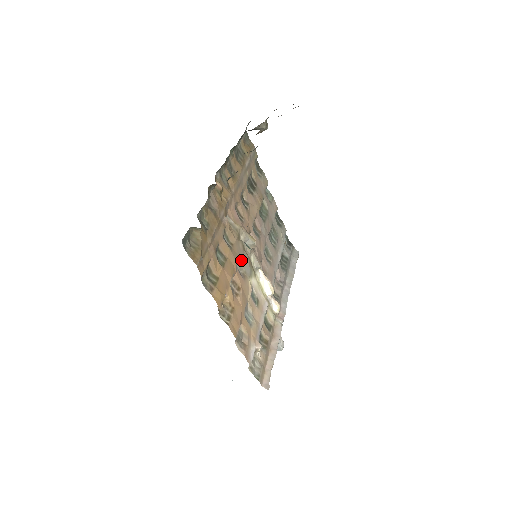
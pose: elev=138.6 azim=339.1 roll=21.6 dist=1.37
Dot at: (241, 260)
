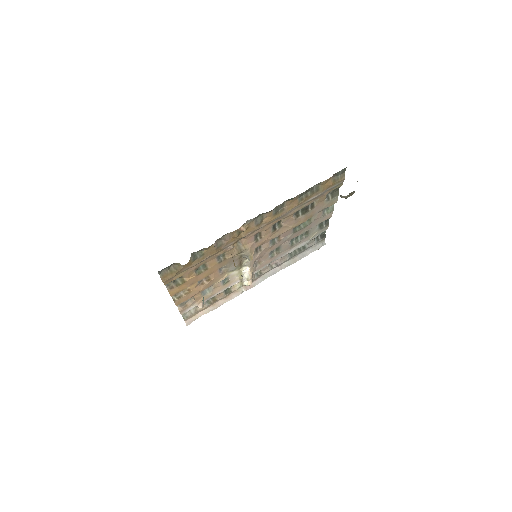
Dot at: (229, 264)
